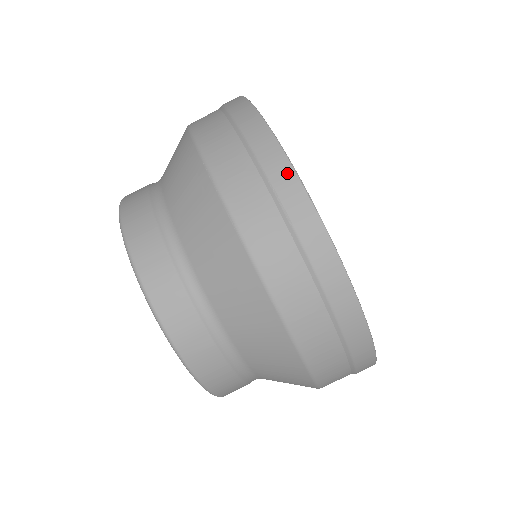
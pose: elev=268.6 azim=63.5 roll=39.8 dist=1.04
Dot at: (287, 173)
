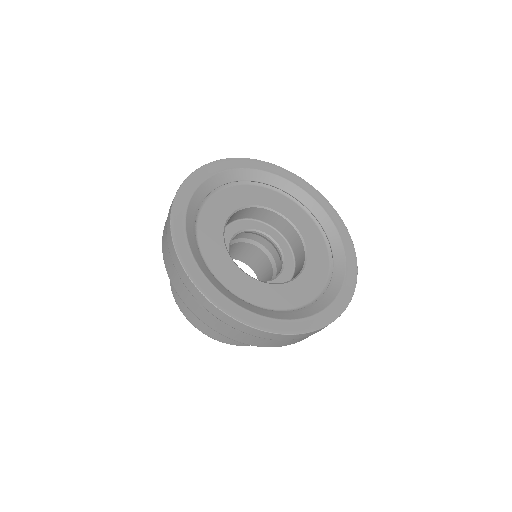
Dot at: (200, 295)
